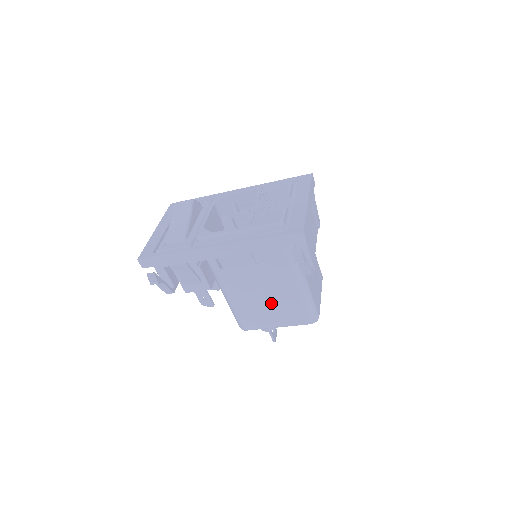
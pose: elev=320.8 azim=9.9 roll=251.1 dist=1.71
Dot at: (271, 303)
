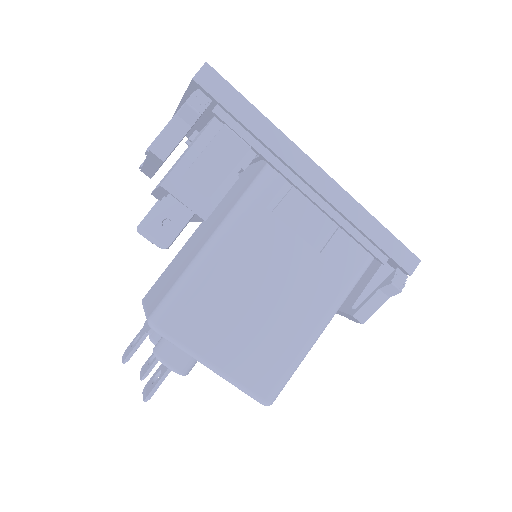
Dot at: (259, 320)
